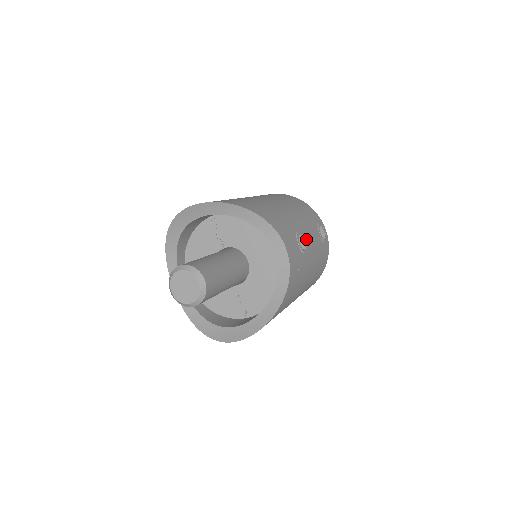
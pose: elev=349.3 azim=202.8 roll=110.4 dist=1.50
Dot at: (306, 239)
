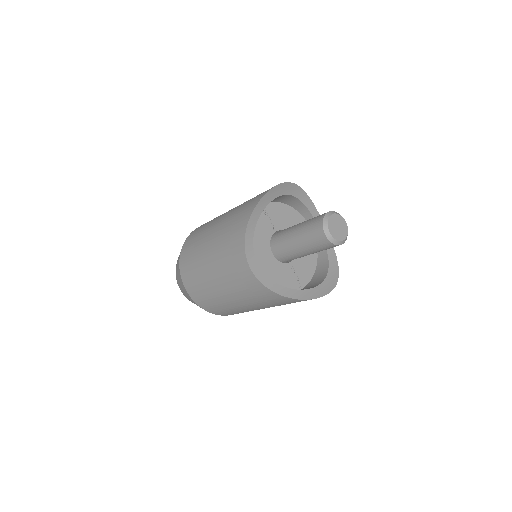
Dot at: occluded
